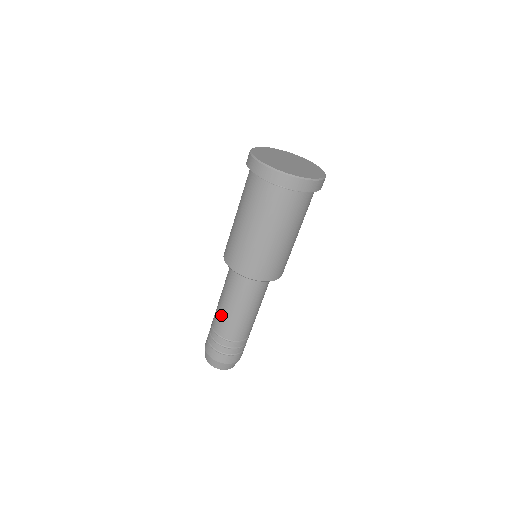
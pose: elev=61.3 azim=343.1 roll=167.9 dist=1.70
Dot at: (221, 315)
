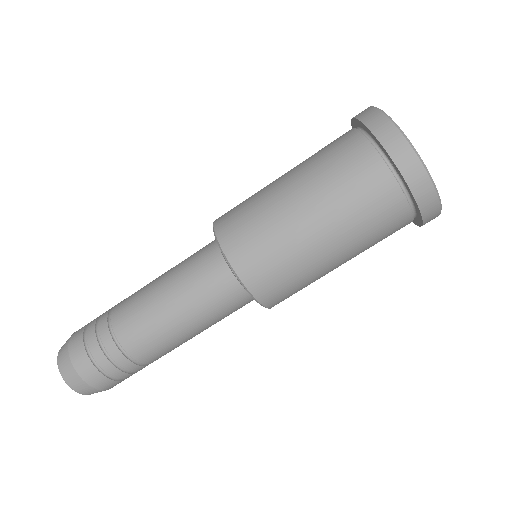
Dot at: (147, 318)
